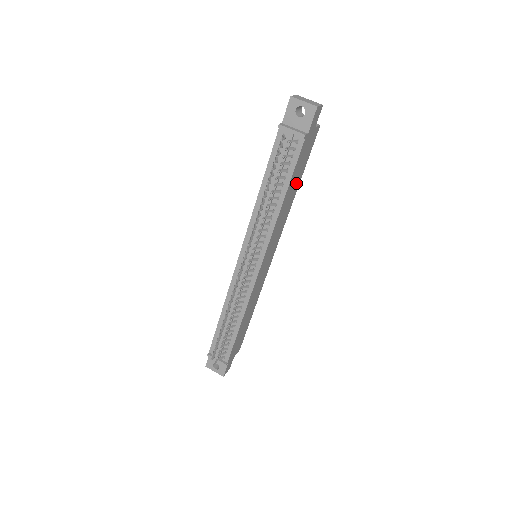
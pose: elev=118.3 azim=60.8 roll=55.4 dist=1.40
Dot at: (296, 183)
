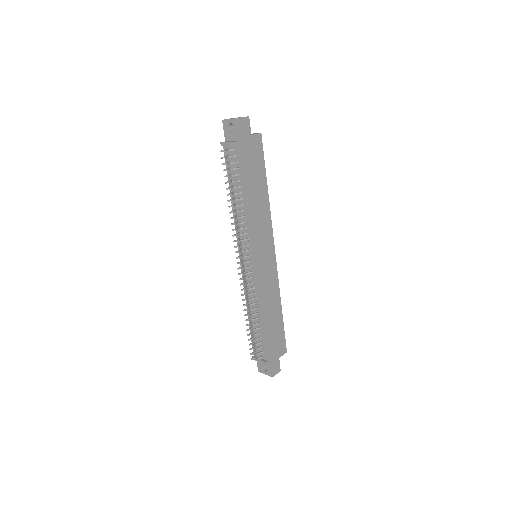
Dot at: (260, 184)
